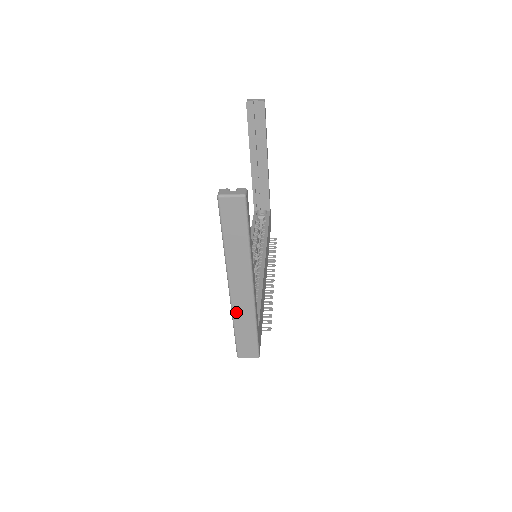
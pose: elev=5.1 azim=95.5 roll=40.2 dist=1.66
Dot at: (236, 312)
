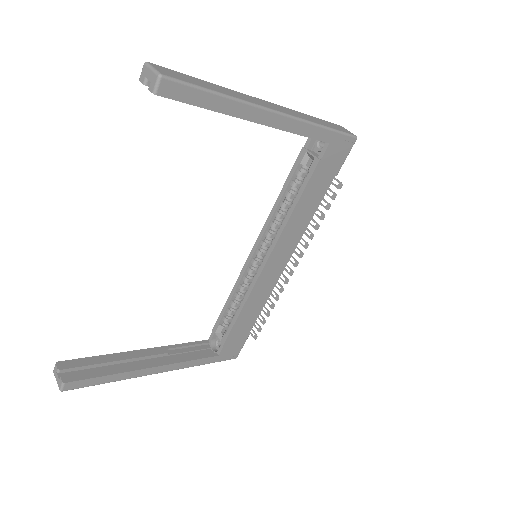
Dot at: occluded
